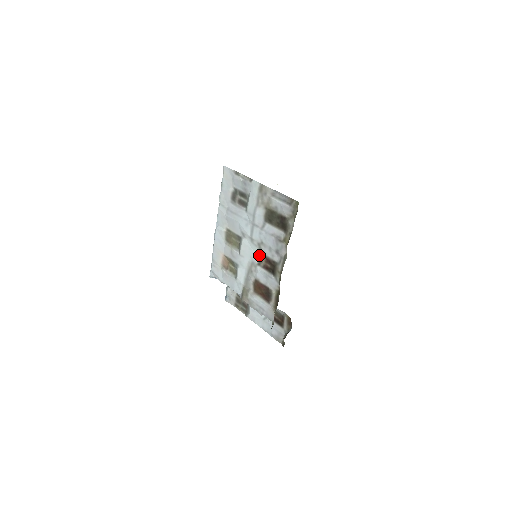
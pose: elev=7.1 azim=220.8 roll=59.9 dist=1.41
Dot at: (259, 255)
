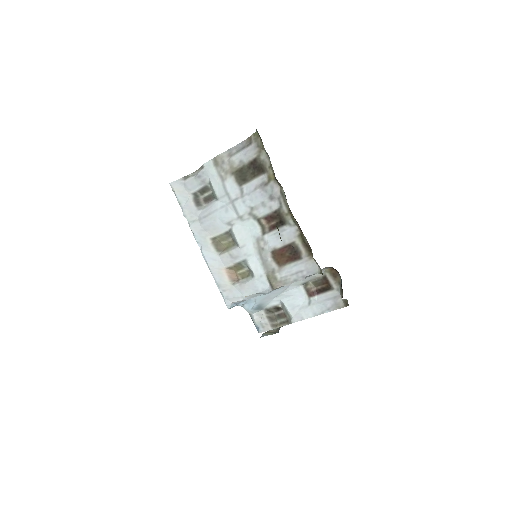
Dot at: (258, 224)
